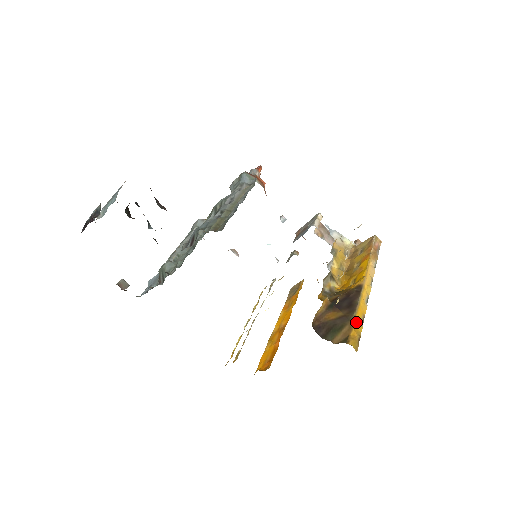
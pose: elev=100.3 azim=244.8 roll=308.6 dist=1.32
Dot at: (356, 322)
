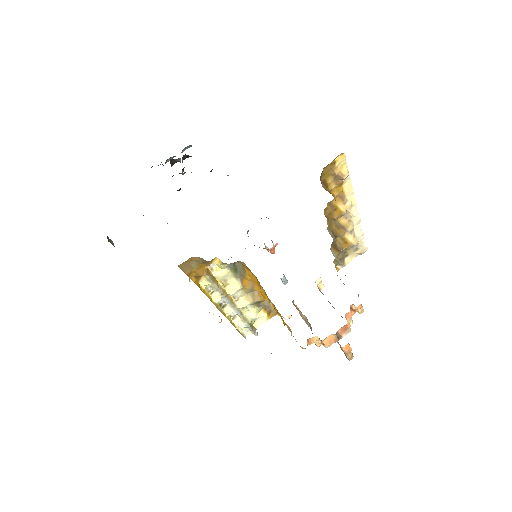
Dot at: occluded
